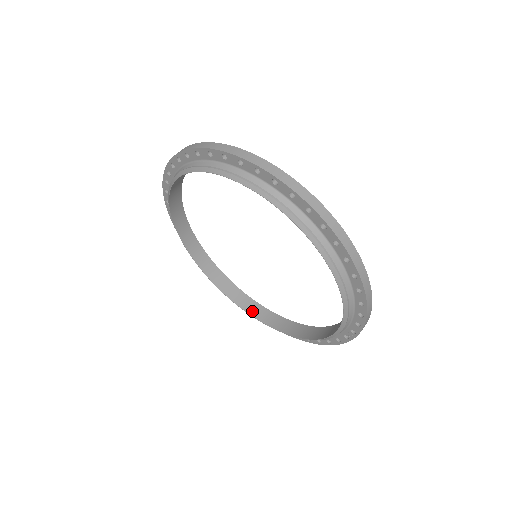
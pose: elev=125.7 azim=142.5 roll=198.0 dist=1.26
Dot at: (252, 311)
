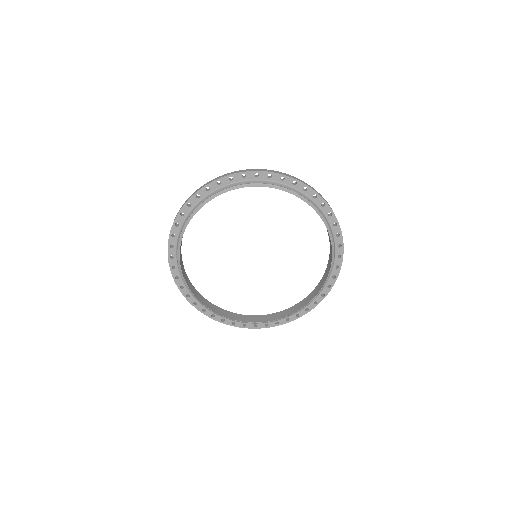
Dot at: (303, 305)
